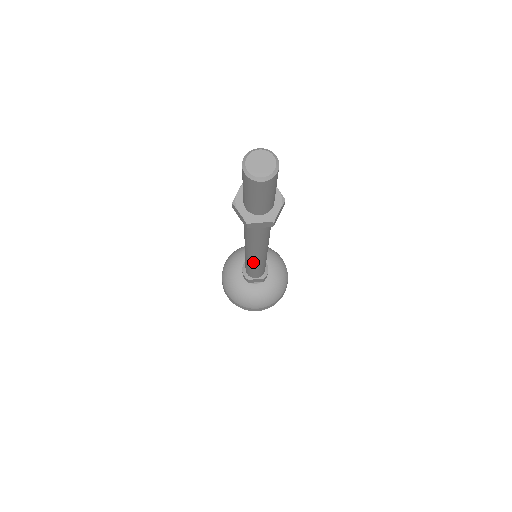
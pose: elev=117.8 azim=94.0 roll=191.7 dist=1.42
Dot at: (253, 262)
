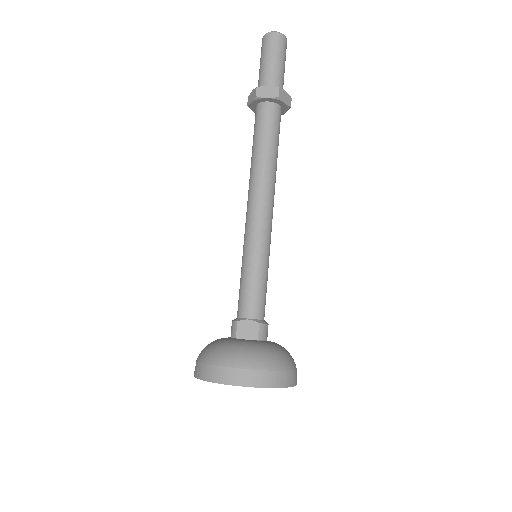
Dot at: (251, 236)
